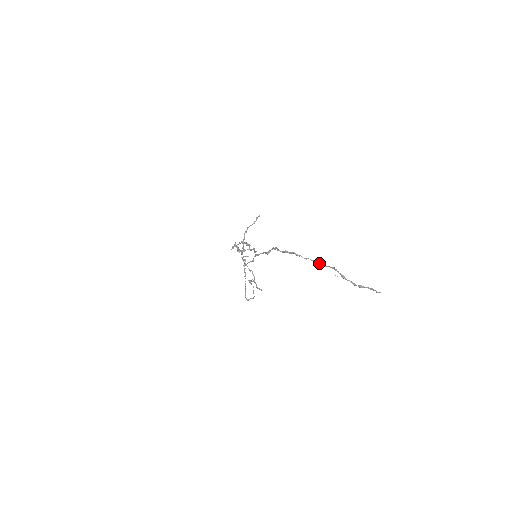
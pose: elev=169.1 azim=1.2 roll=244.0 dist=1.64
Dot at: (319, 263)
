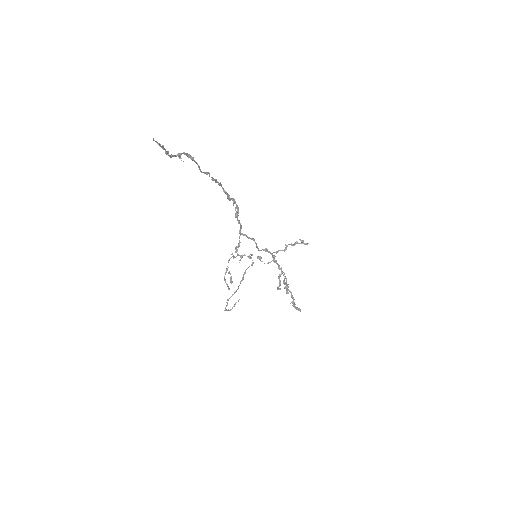
Dot at: (205, 172)
